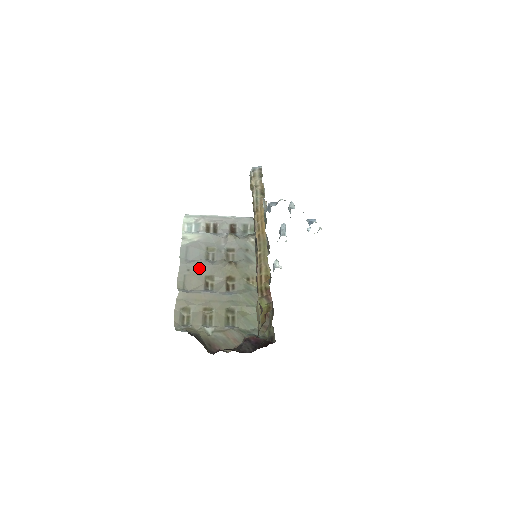
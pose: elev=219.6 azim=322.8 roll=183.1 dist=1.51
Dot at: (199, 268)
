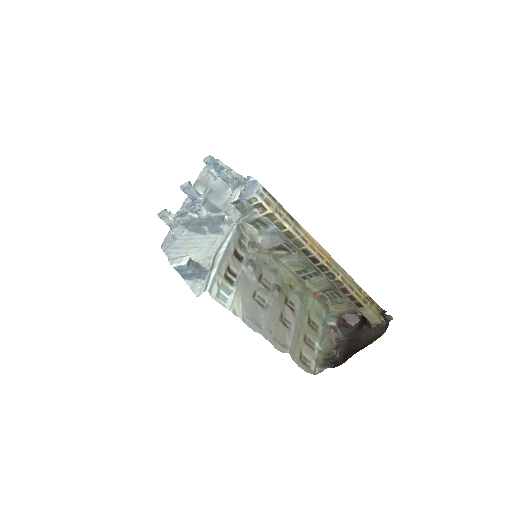
Dot at: (272, 321)
